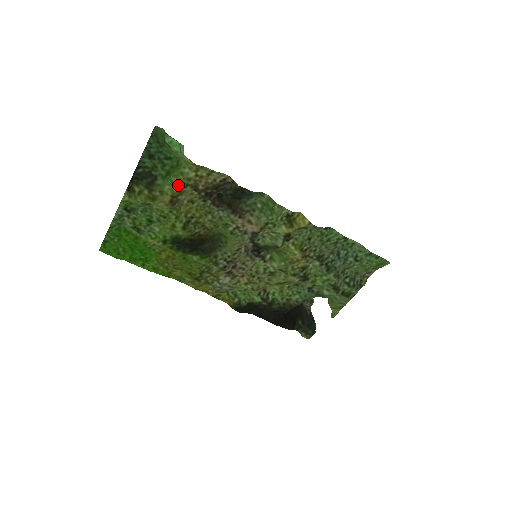
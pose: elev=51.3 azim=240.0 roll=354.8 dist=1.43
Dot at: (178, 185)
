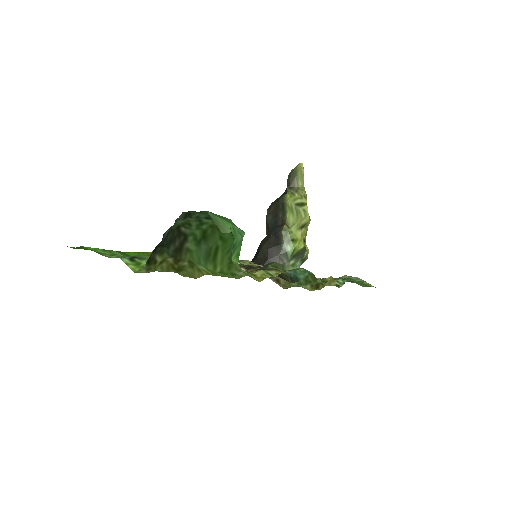
Dot at: (221, 276)
